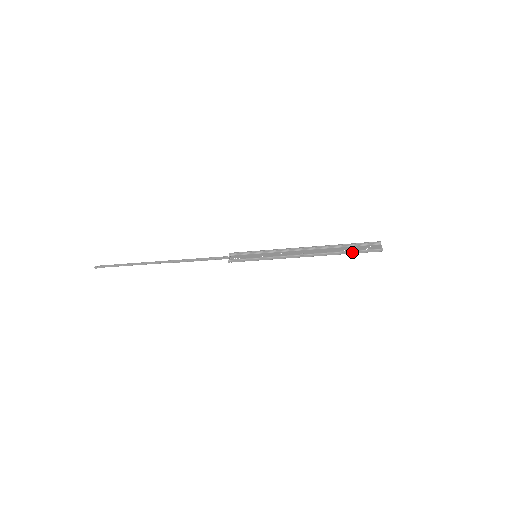
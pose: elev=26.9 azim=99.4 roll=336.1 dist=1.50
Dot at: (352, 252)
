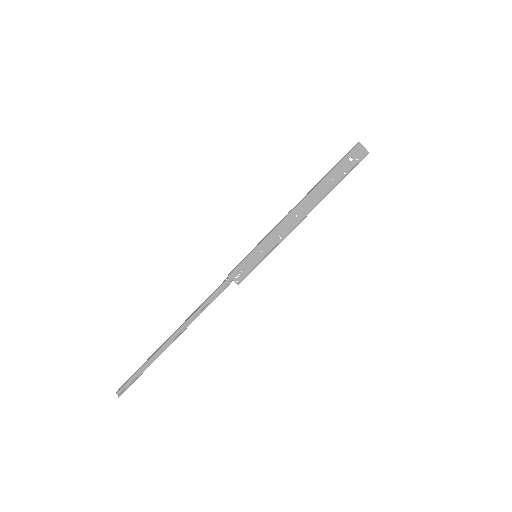
Dot at: (333, 169)
